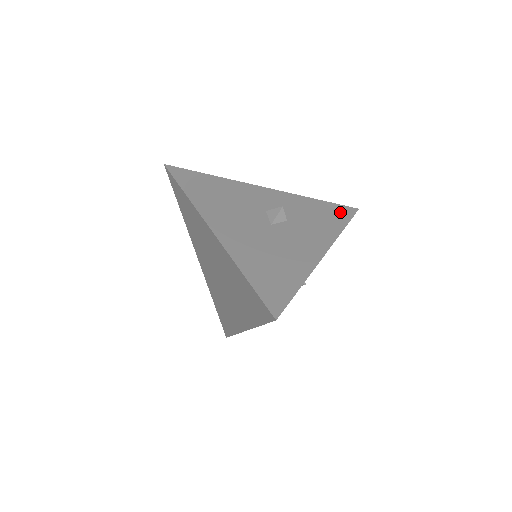
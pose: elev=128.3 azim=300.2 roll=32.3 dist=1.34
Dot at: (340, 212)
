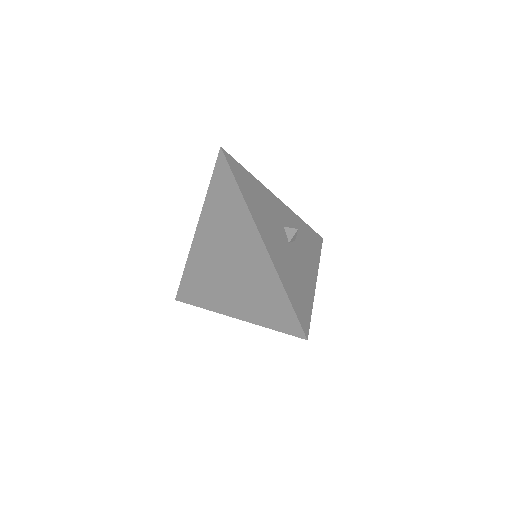
Dot at: (316, 239)
